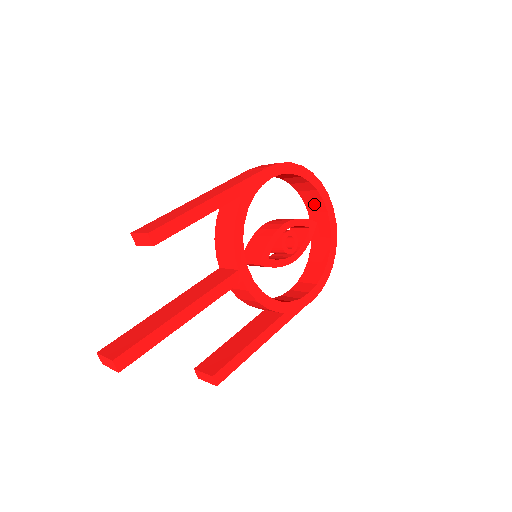
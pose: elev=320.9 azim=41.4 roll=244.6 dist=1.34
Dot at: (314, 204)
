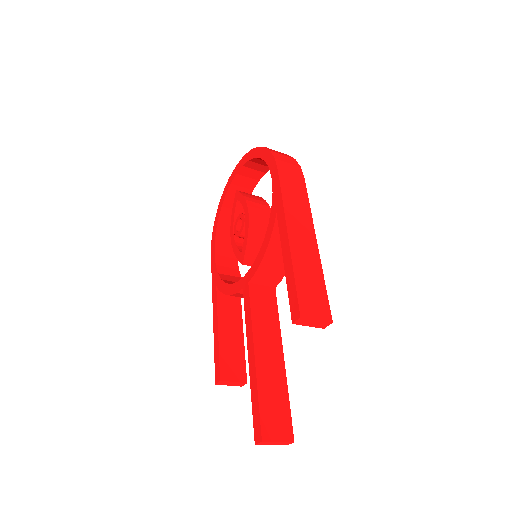
Dot at: (252, 172)
